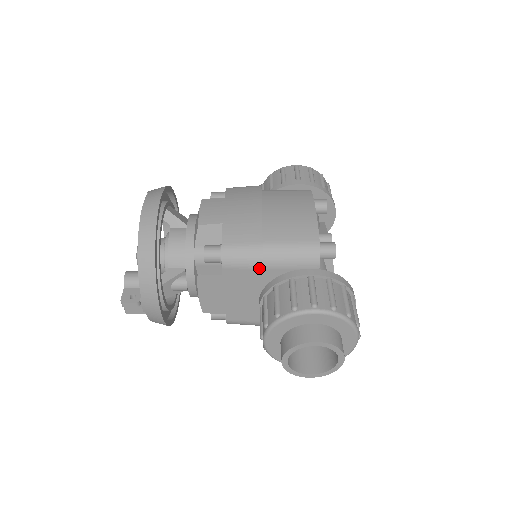
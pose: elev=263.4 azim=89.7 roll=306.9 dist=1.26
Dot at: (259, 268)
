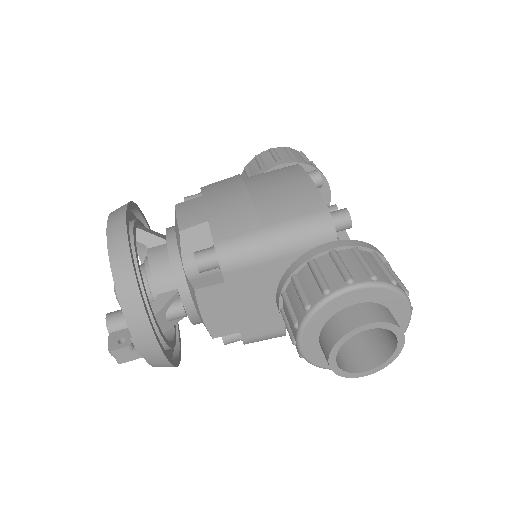
Dot at: (267, 260)
